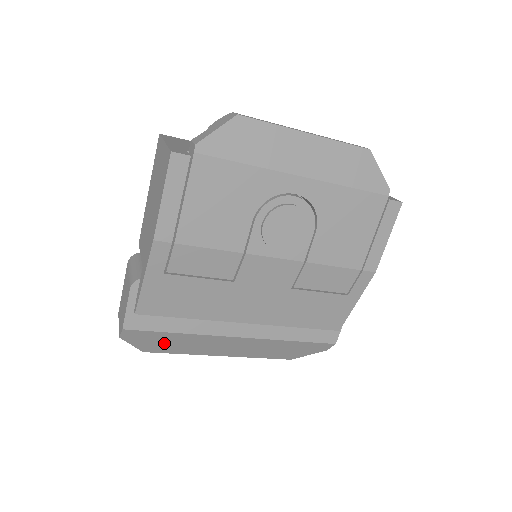
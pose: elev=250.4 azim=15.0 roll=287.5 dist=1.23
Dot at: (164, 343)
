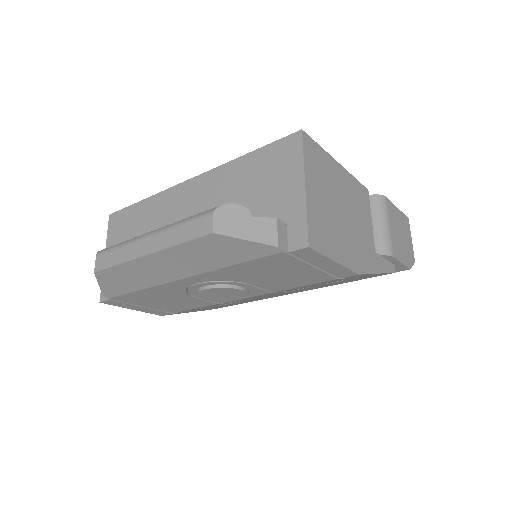
Dot at: occluded
